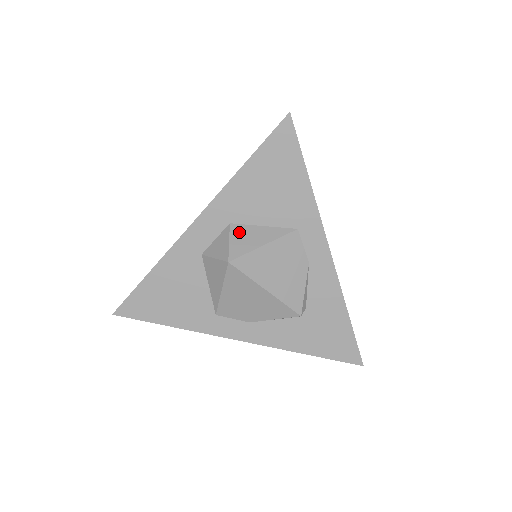
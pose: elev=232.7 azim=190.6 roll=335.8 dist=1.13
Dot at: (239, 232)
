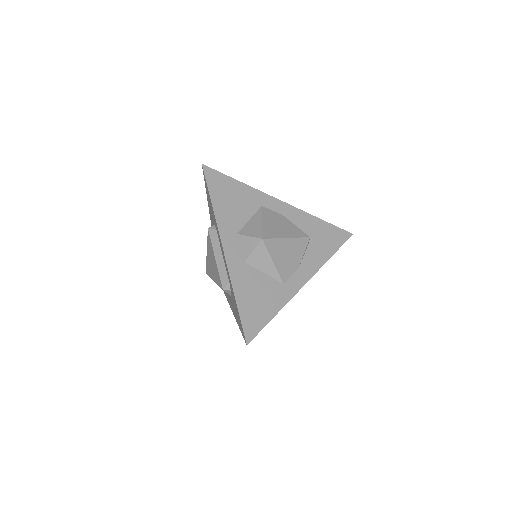
Dot at: (246, 231)
